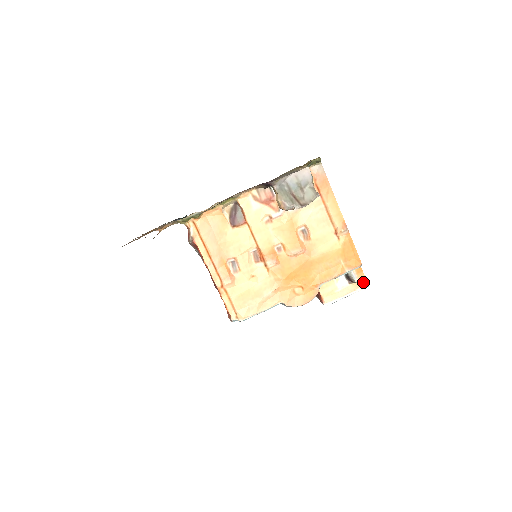
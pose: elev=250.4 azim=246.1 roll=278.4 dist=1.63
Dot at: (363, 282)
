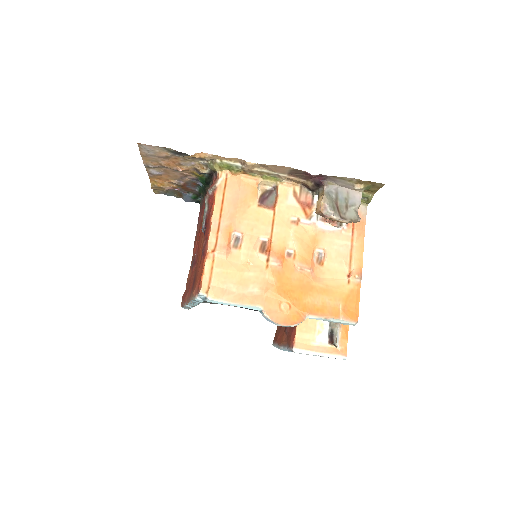
Dot at: (343, 351)
